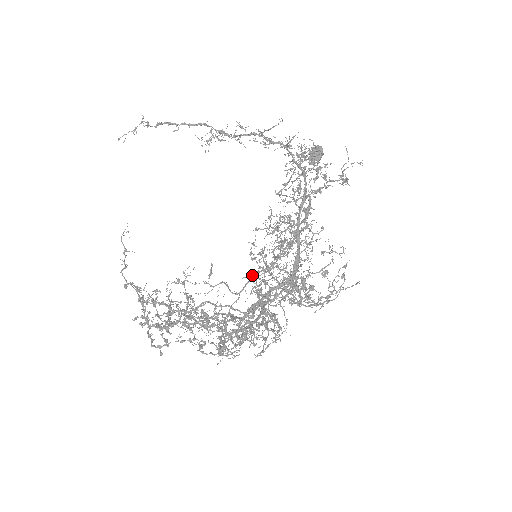
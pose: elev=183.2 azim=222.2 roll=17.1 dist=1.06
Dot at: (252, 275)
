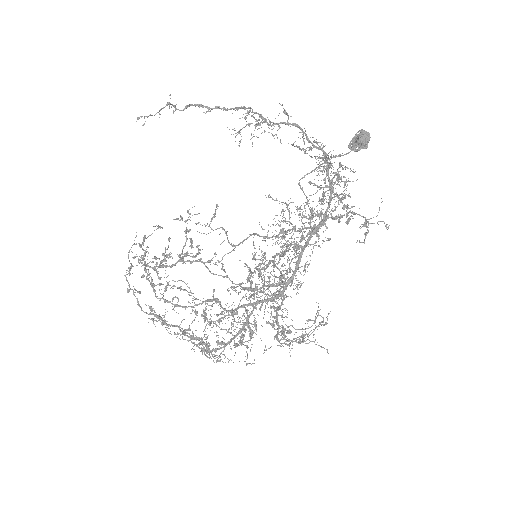
Dot at: occluded
